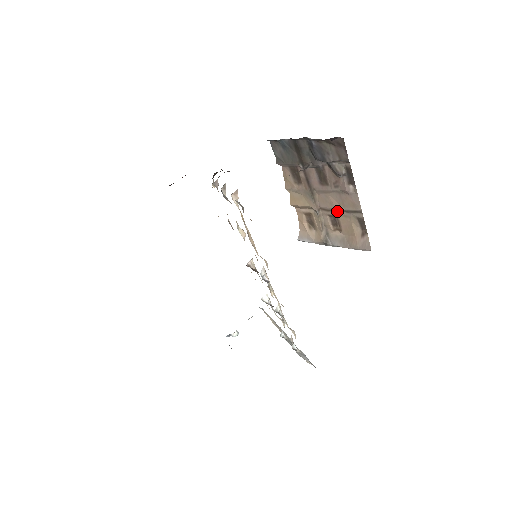
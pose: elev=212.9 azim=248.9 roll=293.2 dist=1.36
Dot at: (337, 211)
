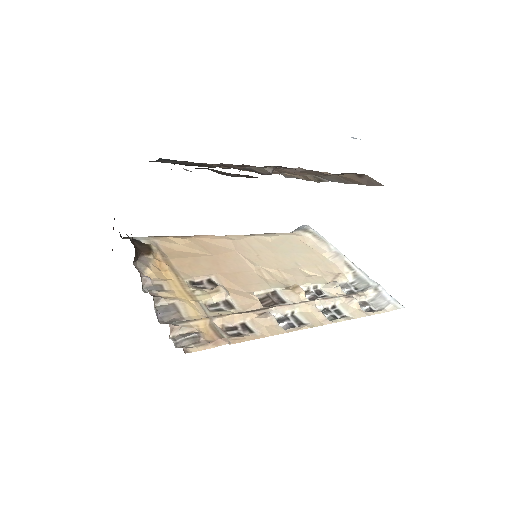
Dot at: occluded
